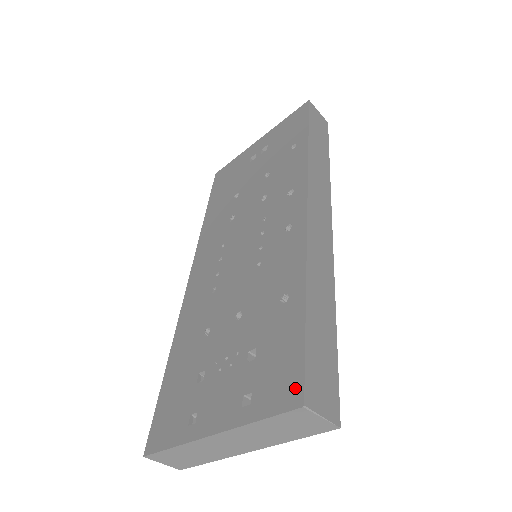
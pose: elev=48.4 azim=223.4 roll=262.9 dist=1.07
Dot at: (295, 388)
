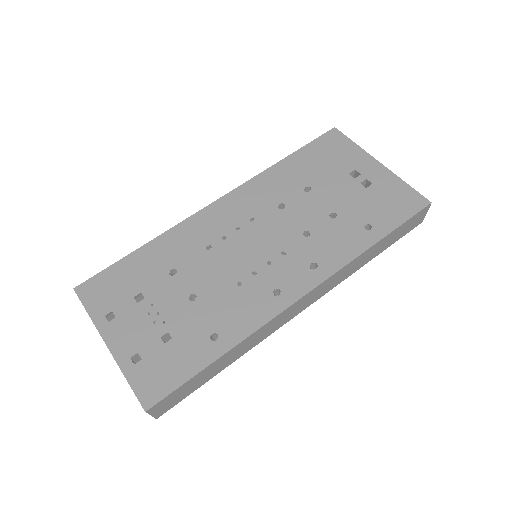
Dot at: (154, 396)
